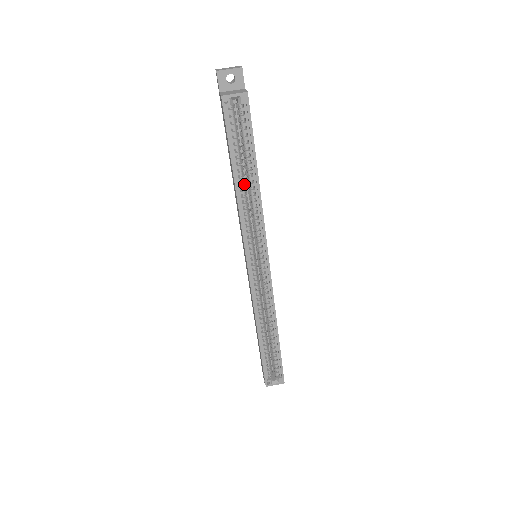
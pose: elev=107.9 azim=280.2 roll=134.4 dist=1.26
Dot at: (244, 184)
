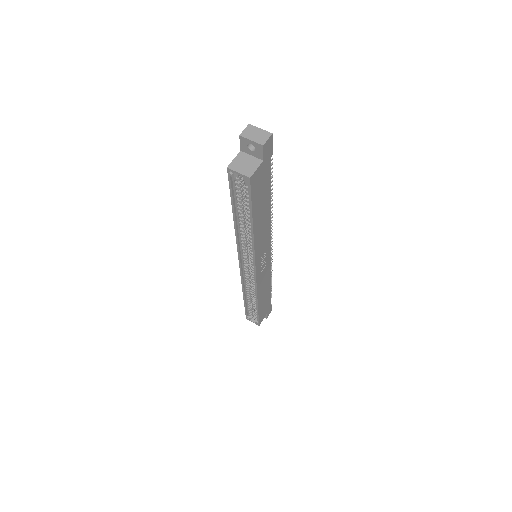
Dot at: occluded
